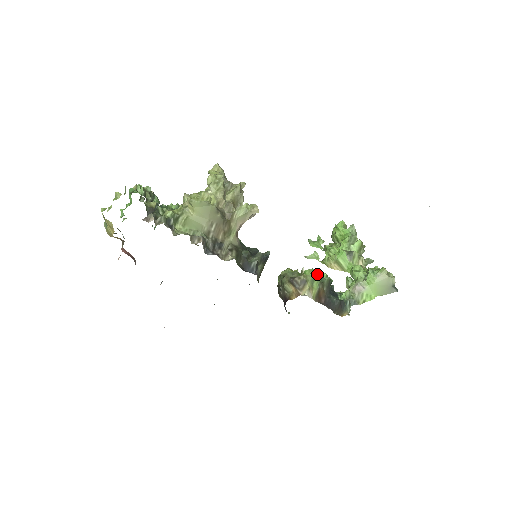
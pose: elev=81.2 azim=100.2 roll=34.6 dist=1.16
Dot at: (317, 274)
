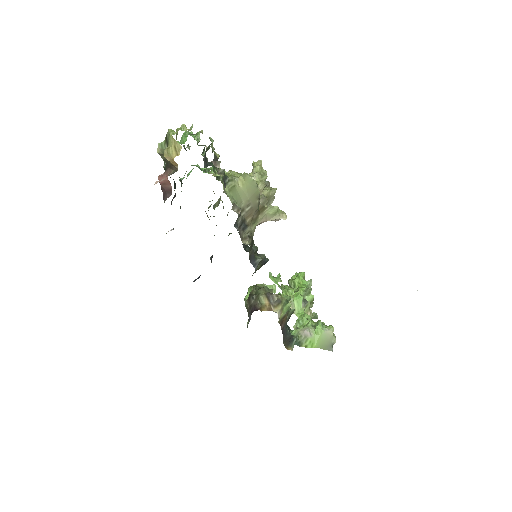
Dot at: (288, 301)
